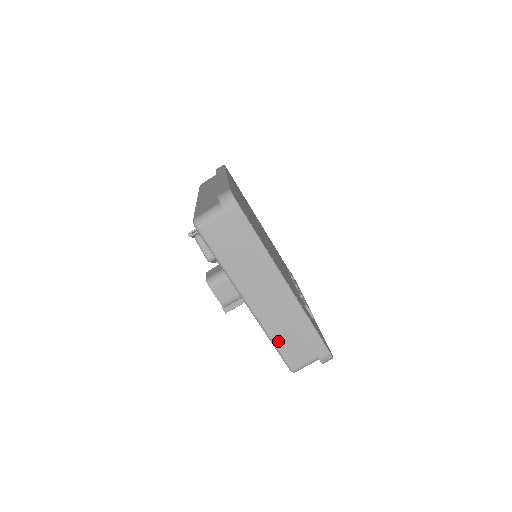
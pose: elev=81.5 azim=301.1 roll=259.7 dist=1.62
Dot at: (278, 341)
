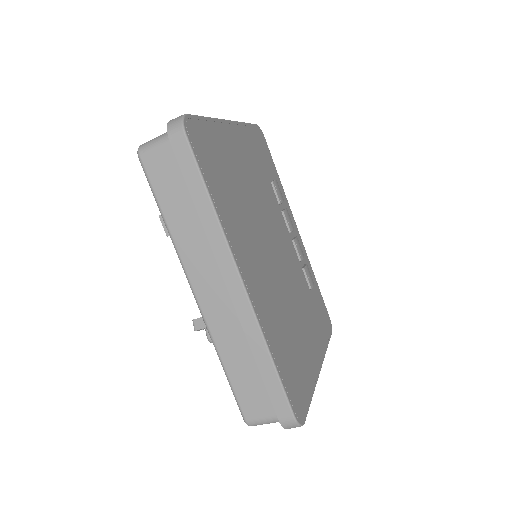
Dot at: occluded
